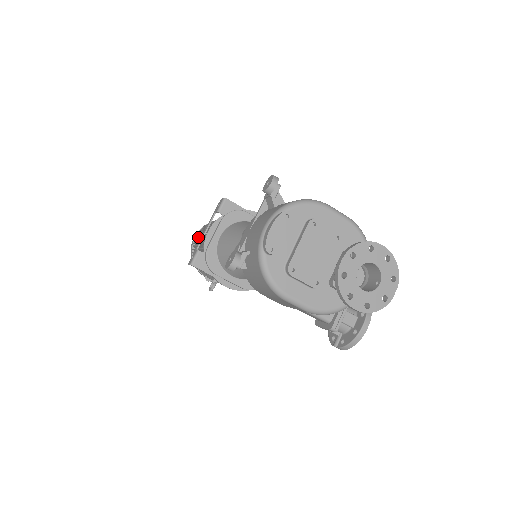
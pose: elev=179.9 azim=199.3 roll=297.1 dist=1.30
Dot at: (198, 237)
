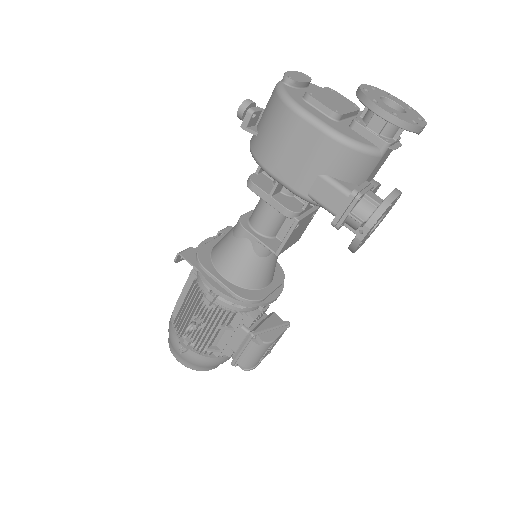
Dot at: occluded
